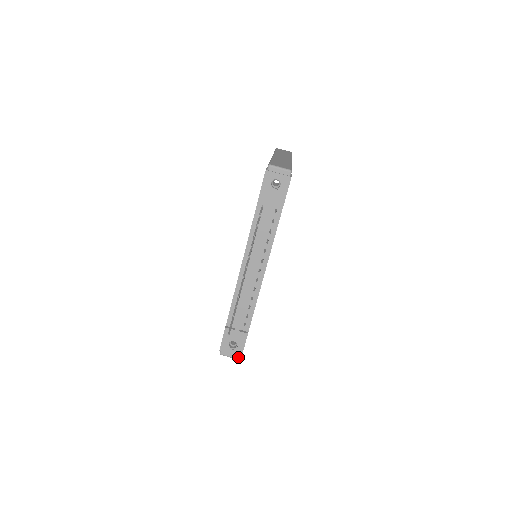
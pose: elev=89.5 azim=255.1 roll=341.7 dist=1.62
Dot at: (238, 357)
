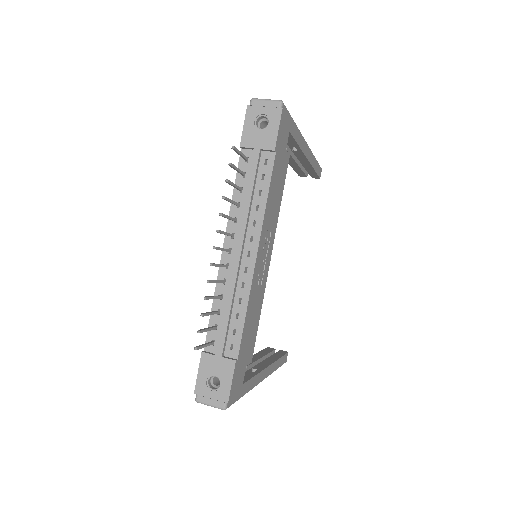
Dot at: (222, 405)
